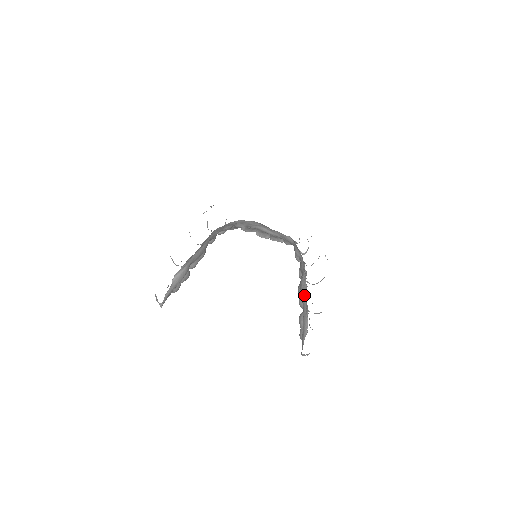
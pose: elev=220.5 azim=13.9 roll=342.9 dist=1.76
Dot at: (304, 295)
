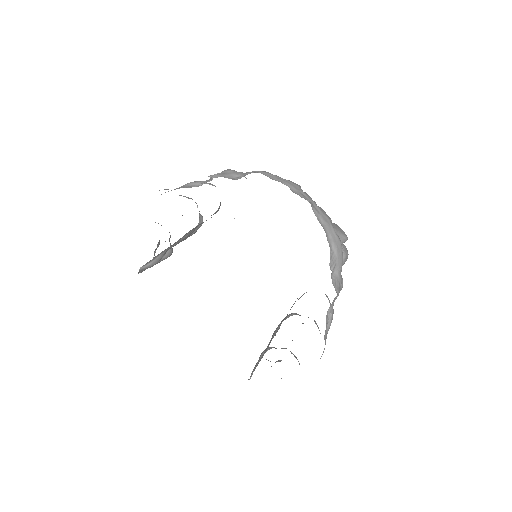
Dot at: (267, 346)
